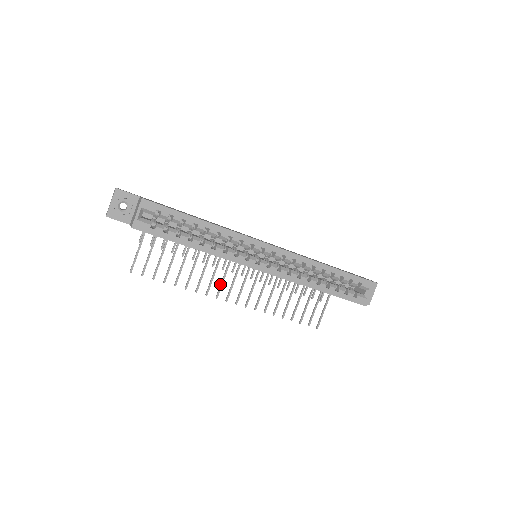
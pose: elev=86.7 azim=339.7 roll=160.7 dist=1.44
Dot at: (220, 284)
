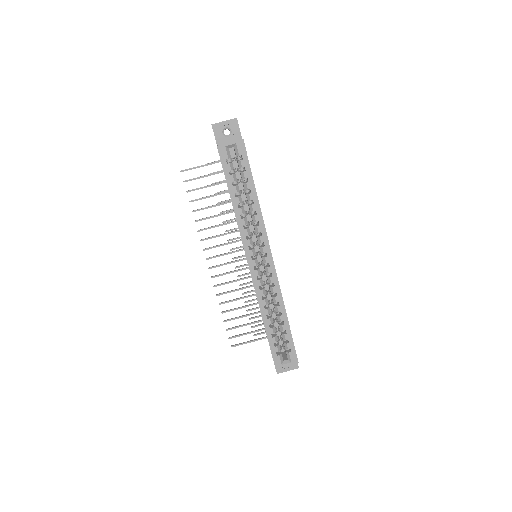
Dot at: (216, 245)
